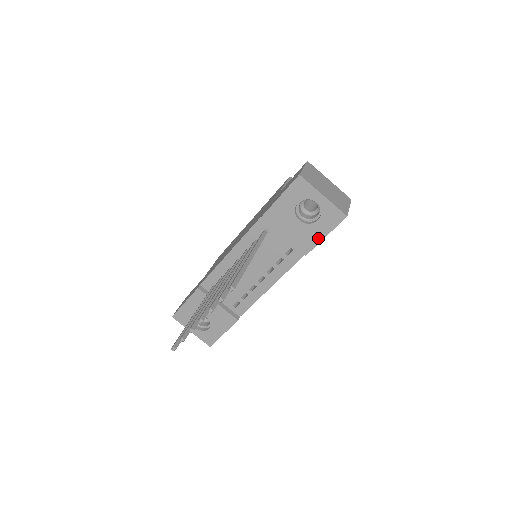
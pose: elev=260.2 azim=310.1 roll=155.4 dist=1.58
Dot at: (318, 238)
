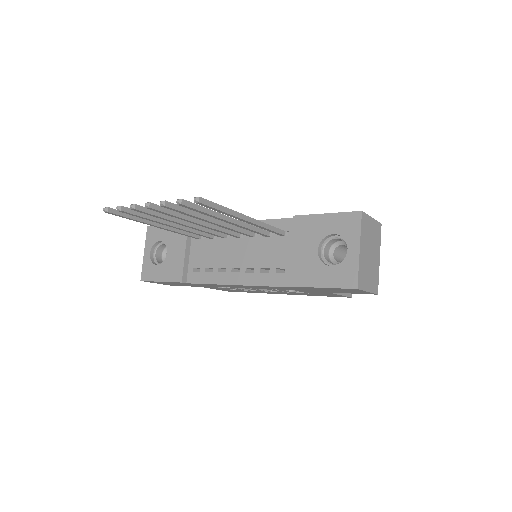
Dot at: (314, 282)
